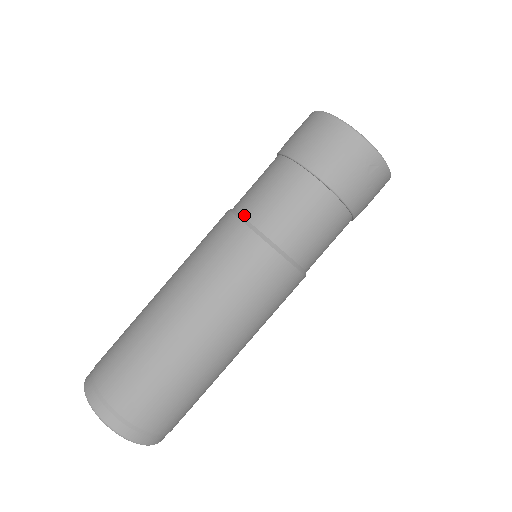
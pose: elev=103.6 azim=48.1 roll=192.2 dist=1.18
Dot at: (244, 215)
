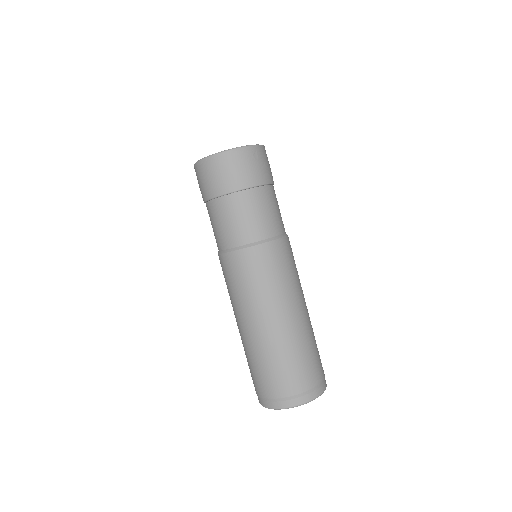
Dot at: (232, 247)
